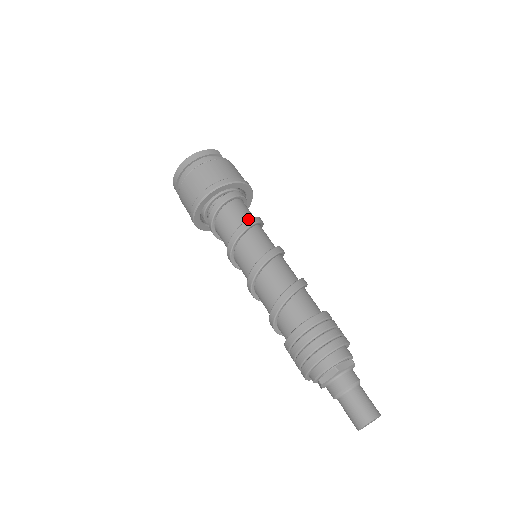
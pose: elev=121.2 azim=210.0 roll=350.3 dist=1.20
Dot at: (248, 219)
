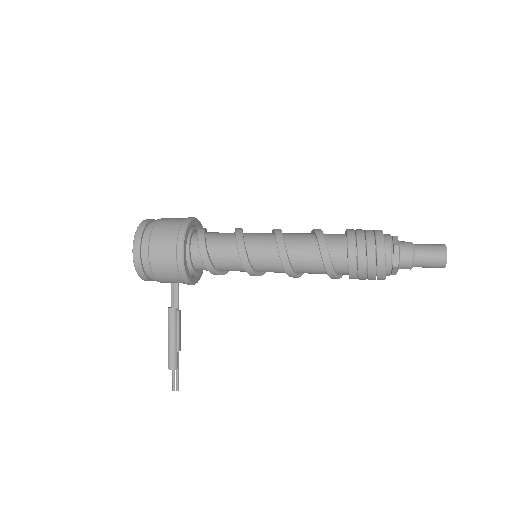
Dot at: occluded
